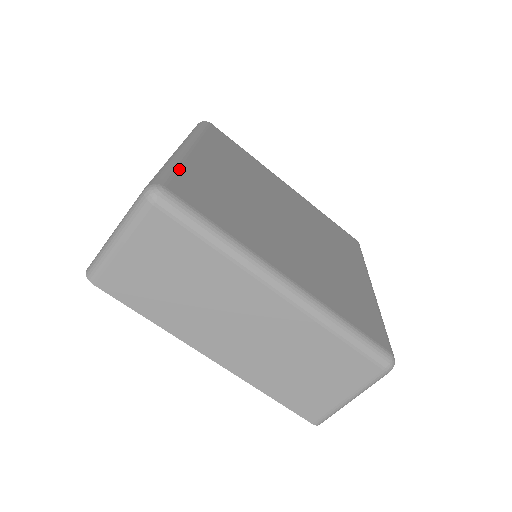
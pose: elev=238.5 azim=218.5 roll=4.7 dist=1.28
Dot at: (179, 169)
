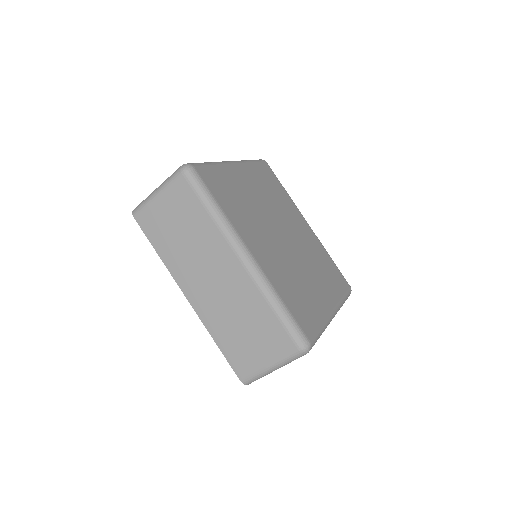
Dot at: (214, 166)
